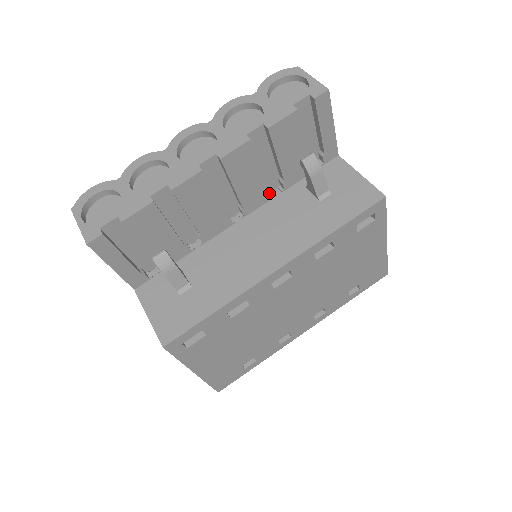
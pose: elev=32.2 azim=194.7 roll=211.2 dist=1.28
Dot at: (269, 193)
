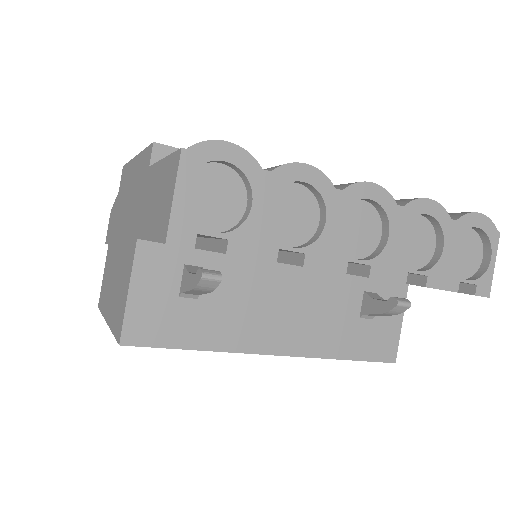
Dot at: occluded
